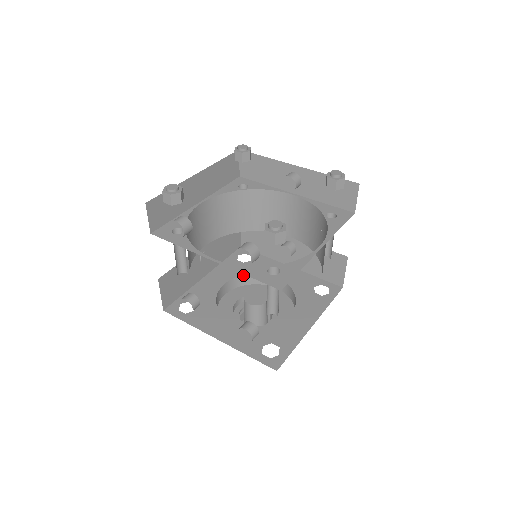
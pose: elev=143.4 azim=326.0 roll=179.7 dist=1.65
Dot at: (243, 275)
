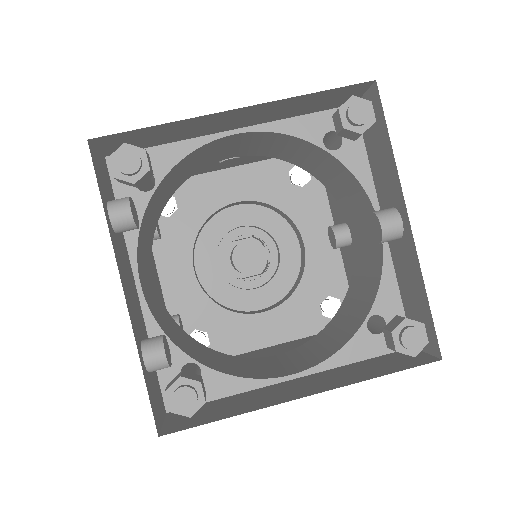
Dot at: (271, 205)
